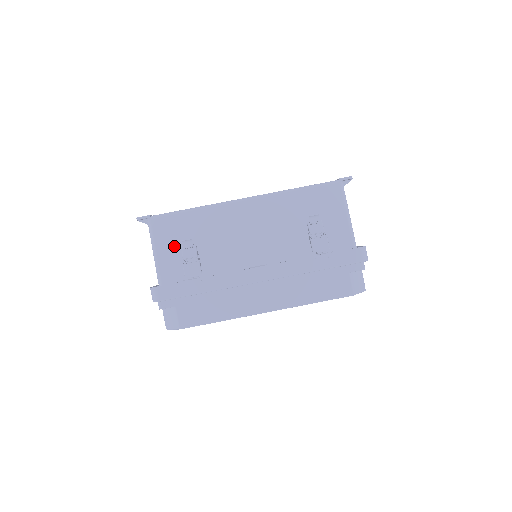
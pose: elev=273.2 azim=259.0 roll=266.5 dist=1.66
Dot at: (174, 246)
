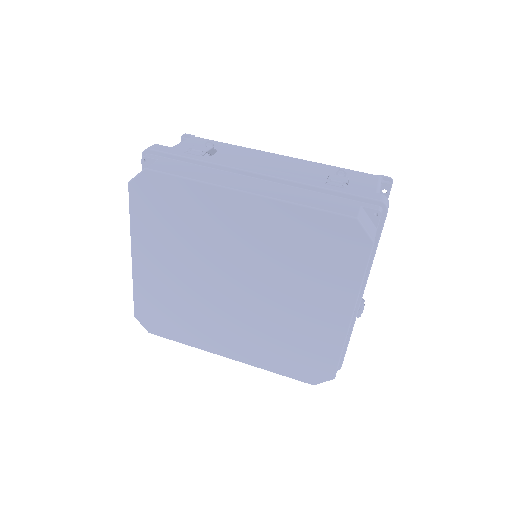
Dot at: occluded
